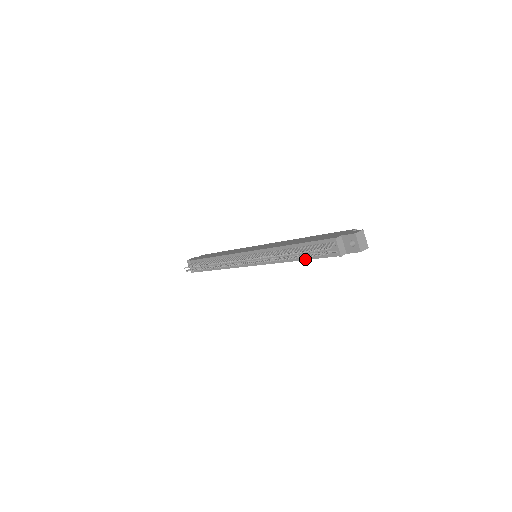
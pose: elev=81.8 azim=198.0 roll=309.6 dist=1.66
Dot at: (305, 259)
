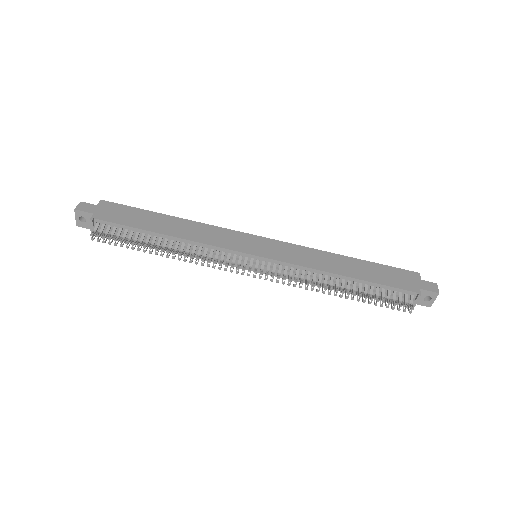
Dot at: occluded
